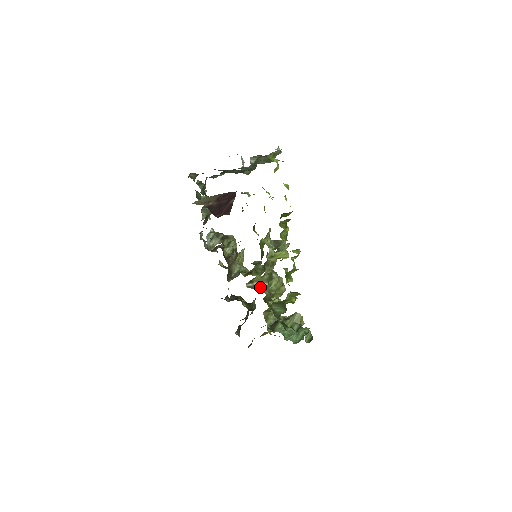
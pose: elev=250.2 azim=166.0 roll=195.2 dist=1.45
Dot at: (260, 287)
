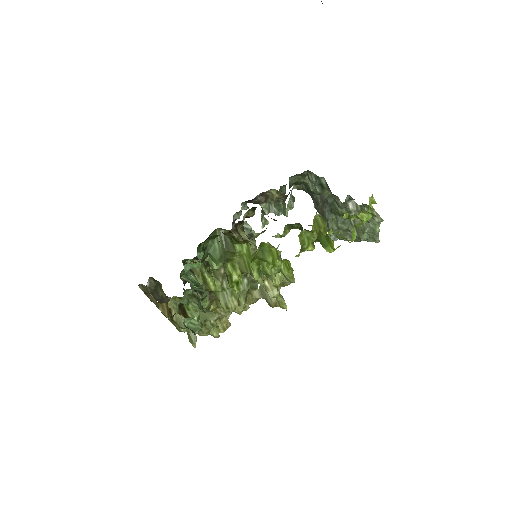
Dot at: occluded
